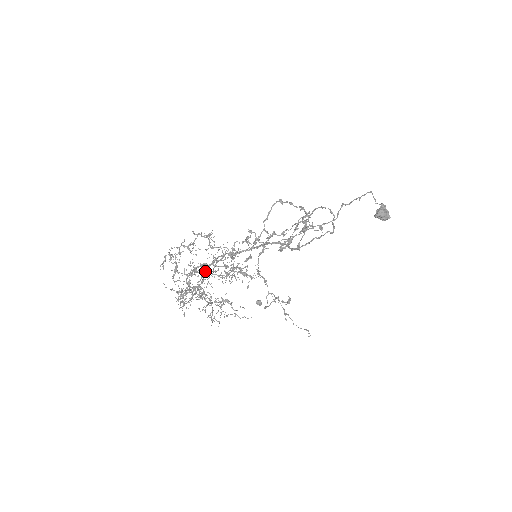
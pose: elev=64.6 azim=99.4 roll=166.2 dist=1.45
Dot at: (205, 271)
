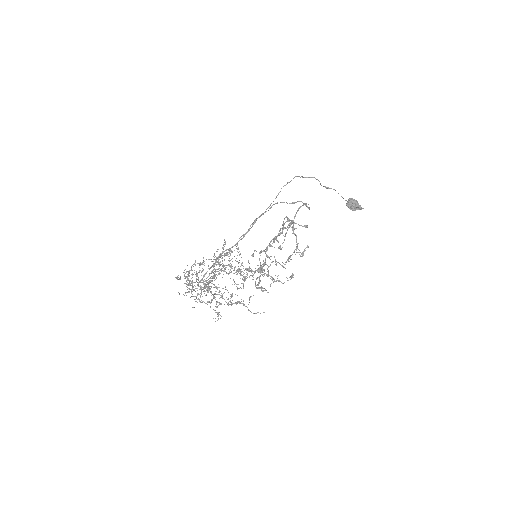
Dot at: (217, 287)
